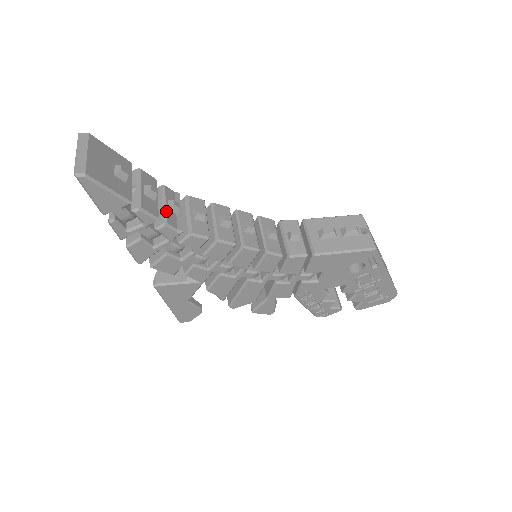
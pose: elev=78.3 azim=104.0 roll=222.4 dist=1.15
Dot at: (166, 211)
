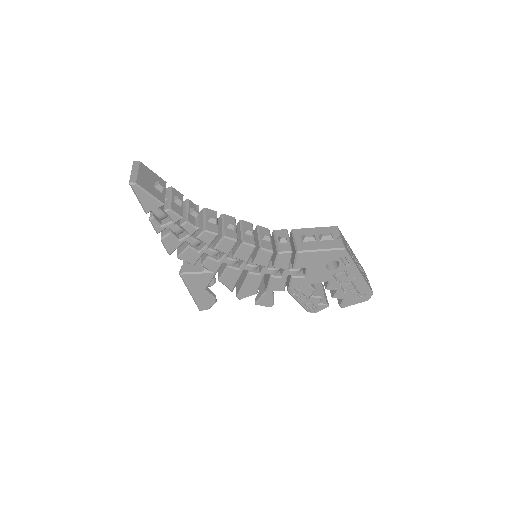
Dot at: (188, 214)
